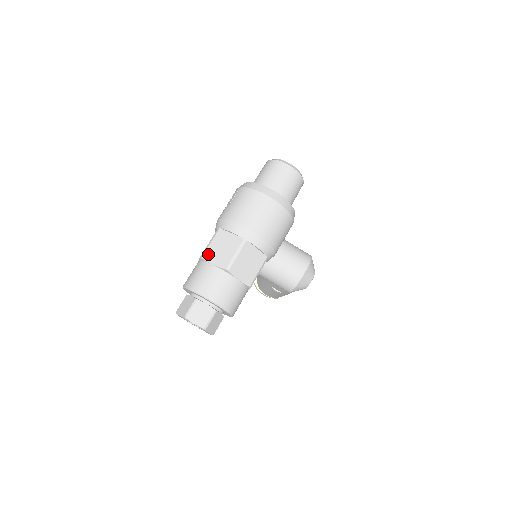
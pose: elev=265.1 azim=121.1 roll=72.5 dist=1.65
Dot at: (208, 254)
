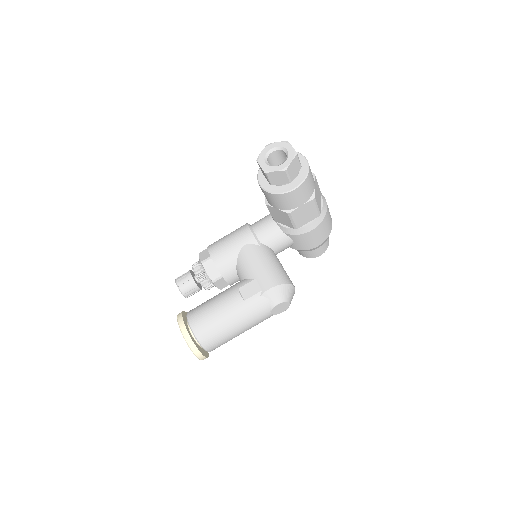
Dot at: occluded
